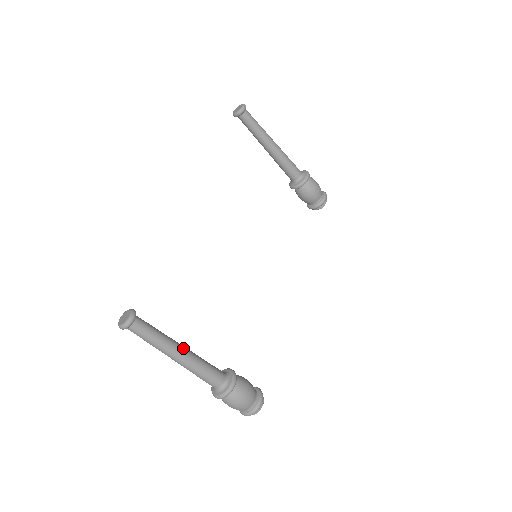
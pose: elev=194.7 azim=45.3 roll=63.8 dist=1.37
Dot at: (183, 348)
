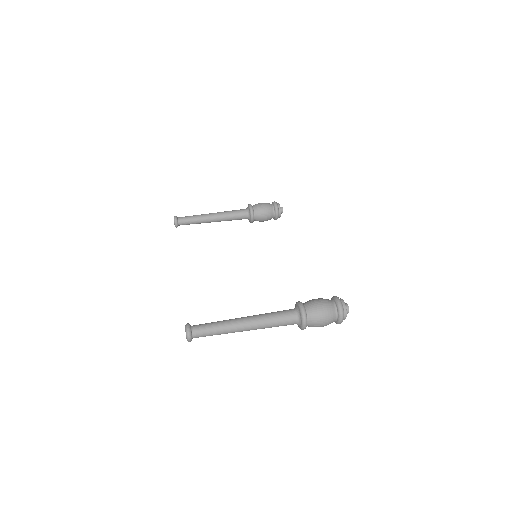
Dot at: (243, 317)
